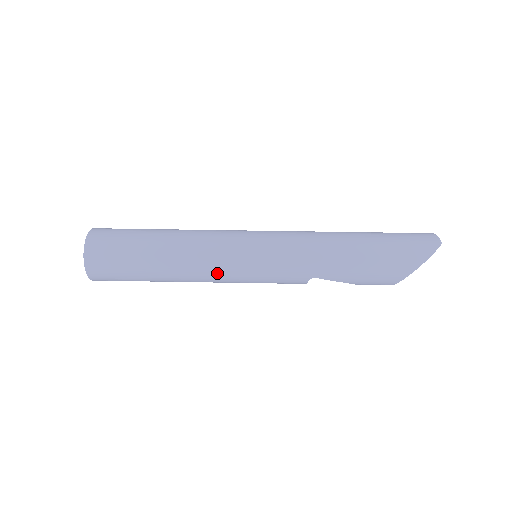
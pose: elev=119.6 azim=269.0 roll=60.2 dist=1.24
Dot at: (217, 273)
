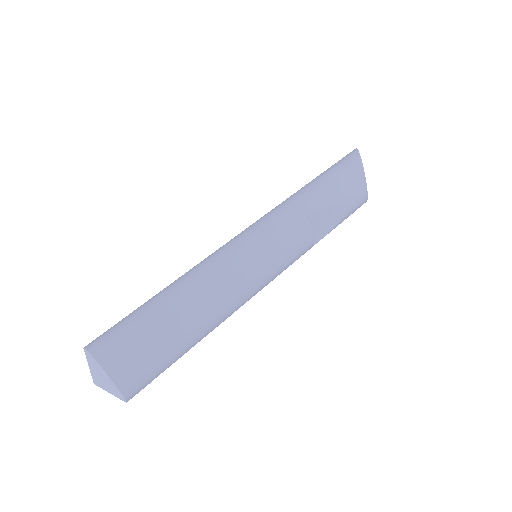
Dot at: (233, 268)
